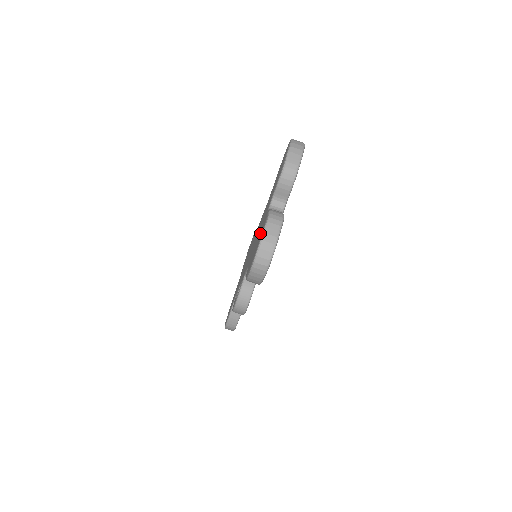
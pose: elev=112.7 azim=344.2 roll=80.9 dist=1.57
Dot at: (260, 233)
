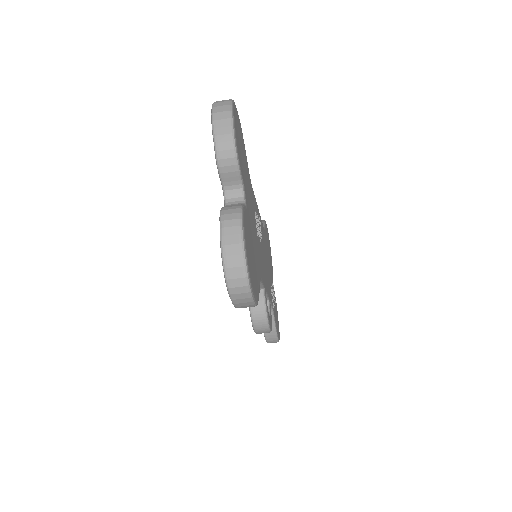
Dot at: occluded
